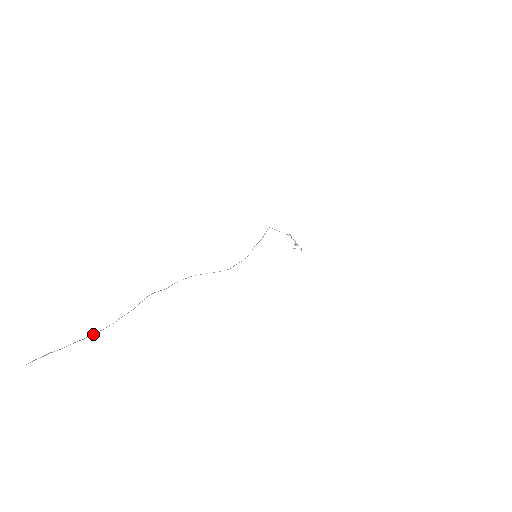
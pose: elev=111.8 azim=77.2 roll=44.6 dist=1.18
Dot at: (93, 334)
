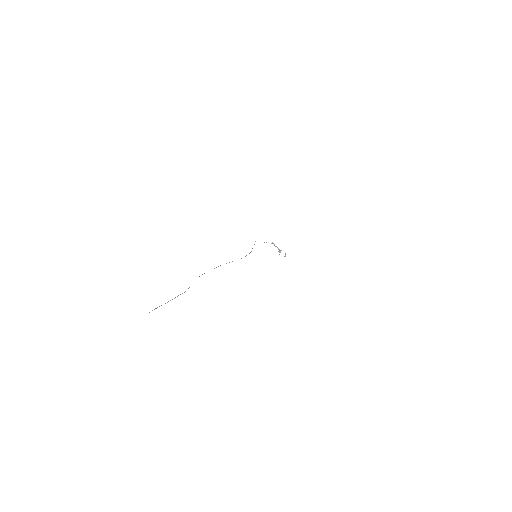
Dot at: occluded
